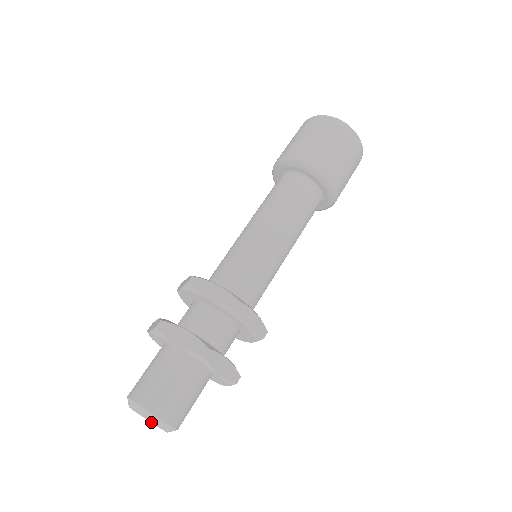
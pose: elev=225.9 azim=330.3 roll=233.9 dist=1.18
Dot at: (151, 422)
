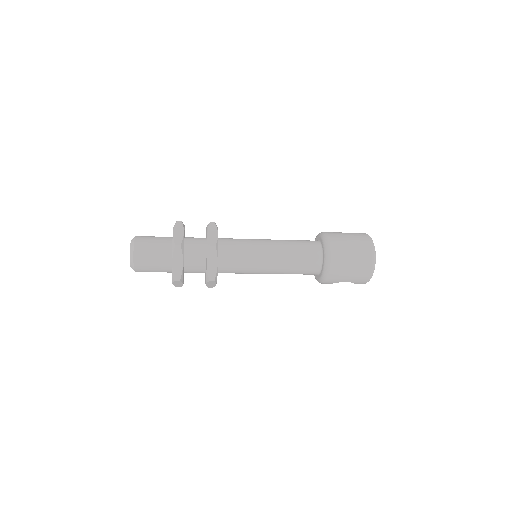
Dot at: (130, 250)
